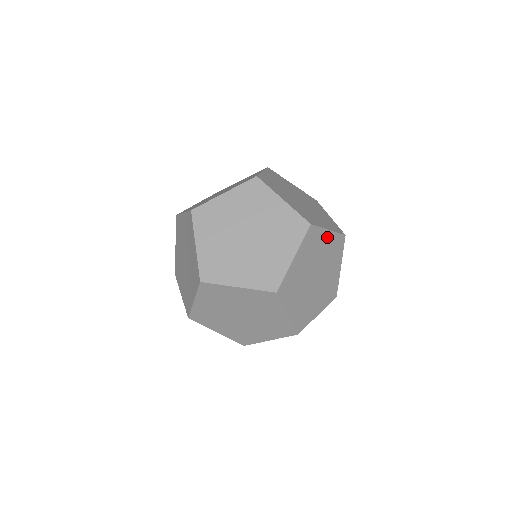
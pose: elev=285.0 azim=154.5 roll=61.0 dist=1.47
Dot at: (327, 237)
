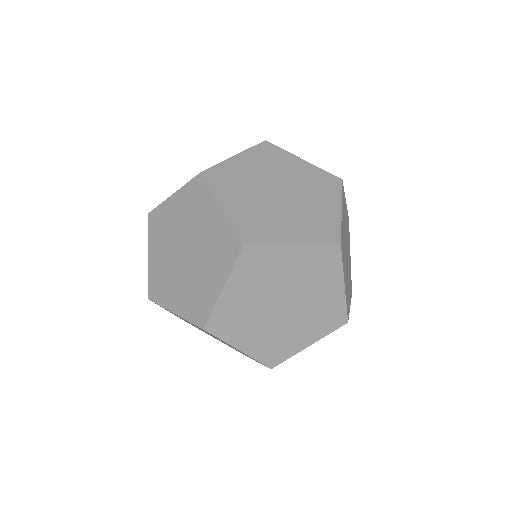
Dot at: (293, 254)
